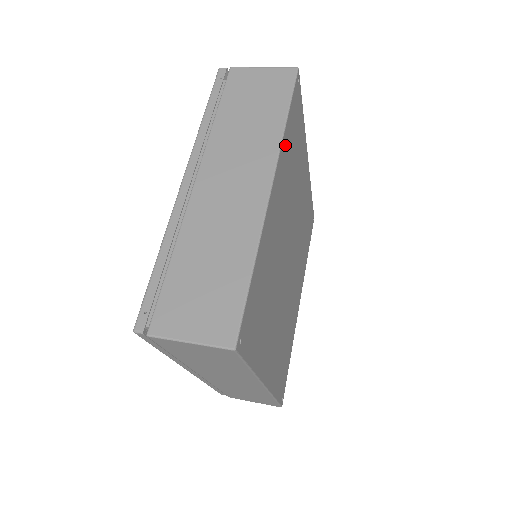
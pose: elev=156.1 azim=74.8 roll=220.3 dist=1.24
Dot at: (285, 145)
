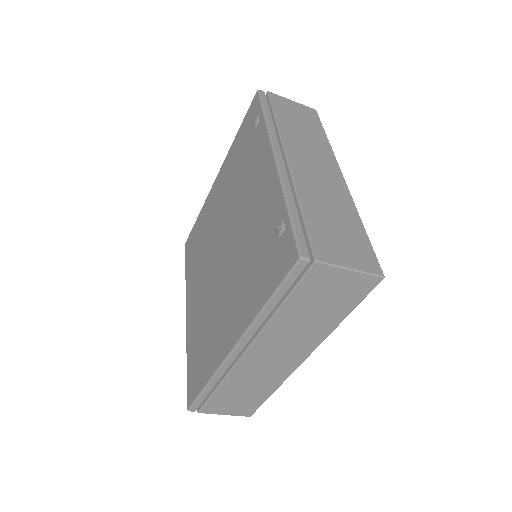
Dot at: occluded
